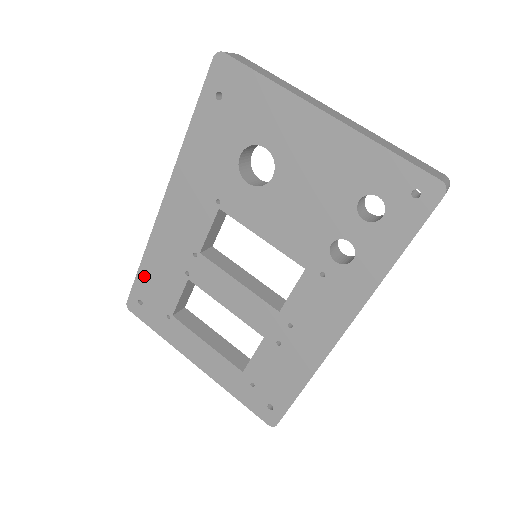
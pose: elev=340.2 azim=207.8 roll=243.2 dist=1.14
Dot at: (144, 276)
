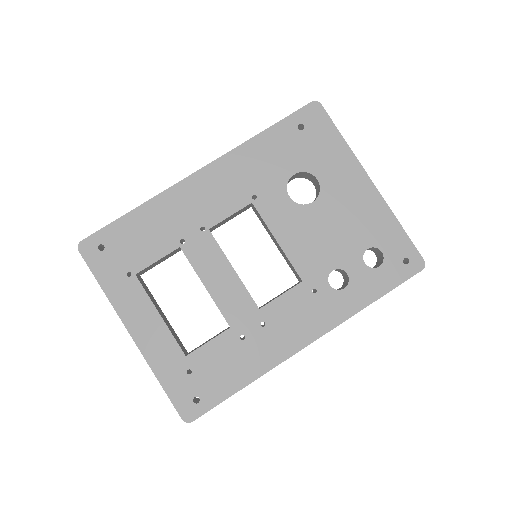
Dot at: (127, 224)
